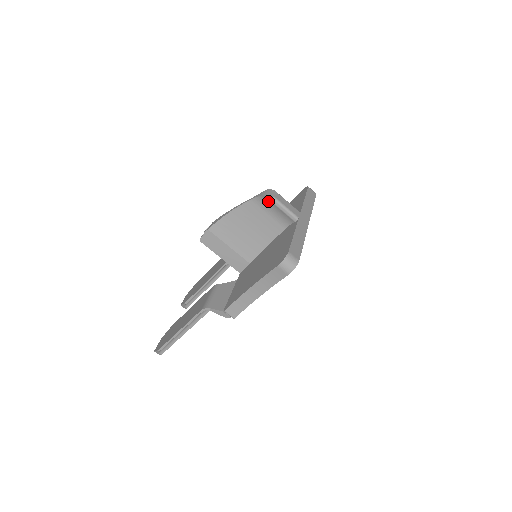
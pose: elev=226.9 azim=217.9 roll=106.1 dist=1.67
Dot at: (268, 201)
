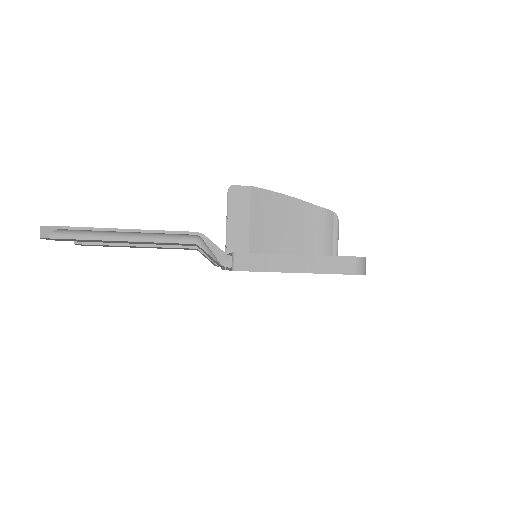
Dot at: (330, 220)
